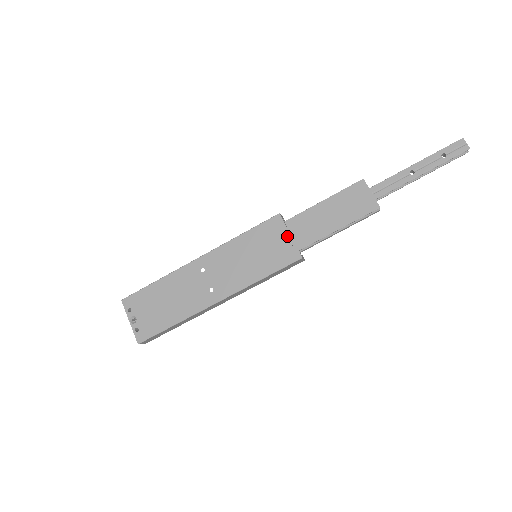
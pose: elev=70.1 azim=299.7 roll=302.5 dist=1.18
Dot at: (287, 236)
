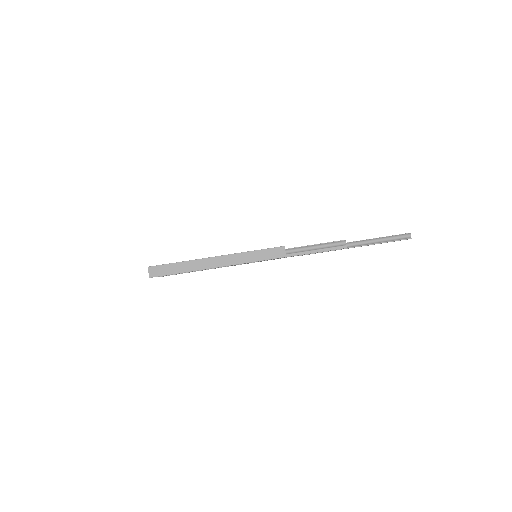
Dot at: occluded
